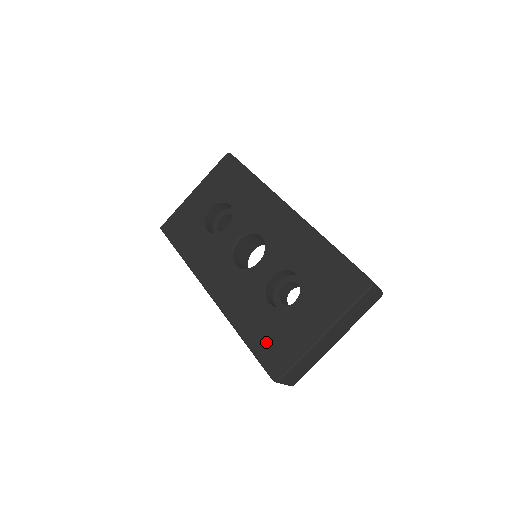
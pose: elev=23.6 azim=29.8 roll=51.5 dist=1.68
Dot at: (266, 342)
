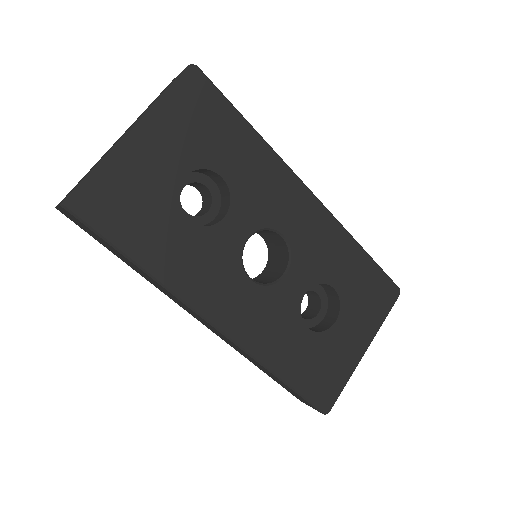
Dot at: (312, 375)
